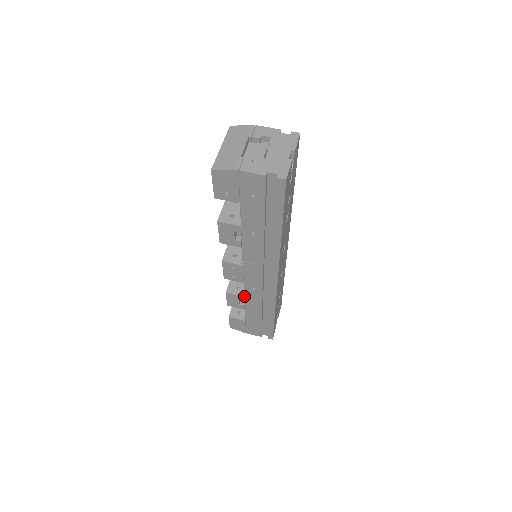
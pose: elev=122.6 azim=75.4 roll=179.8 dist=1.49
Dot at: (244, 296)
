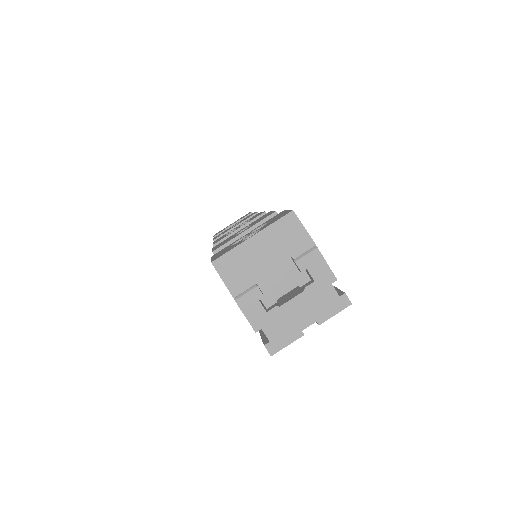
Dot at: occluded
